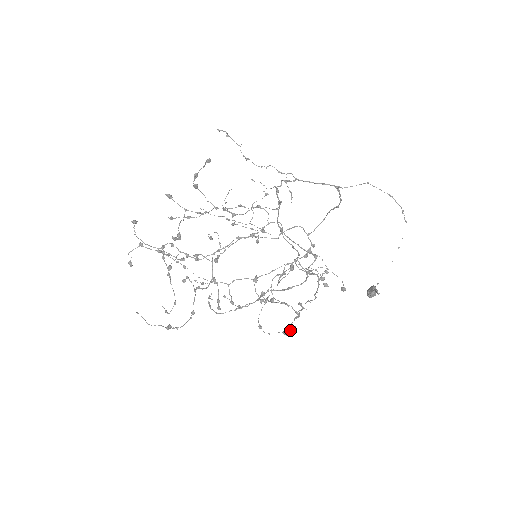
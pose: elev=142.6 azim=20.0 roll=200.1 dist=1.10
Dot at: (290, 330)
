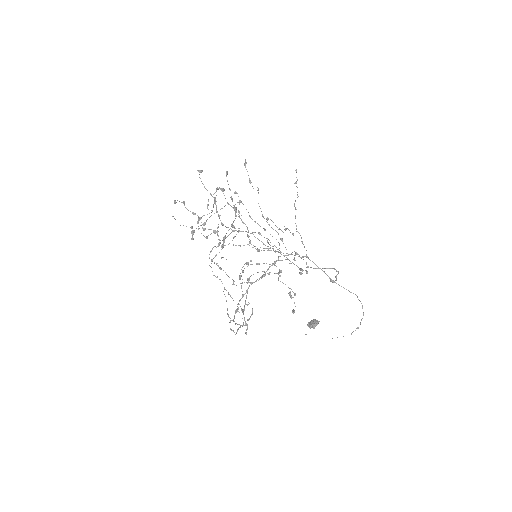
Dot at: occluded
